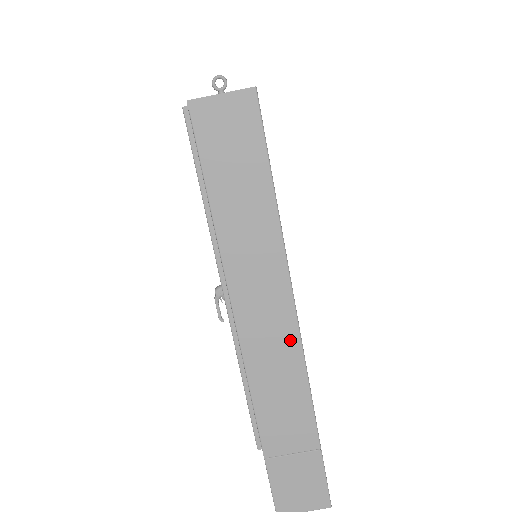
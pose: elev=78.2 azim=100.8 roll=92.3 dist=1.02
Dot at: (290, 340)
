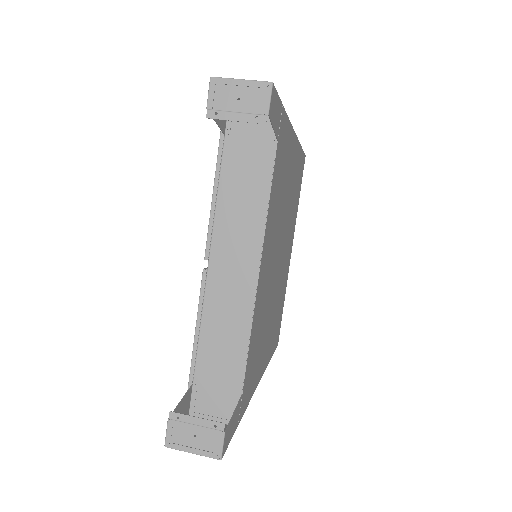
Dot at: occluded
